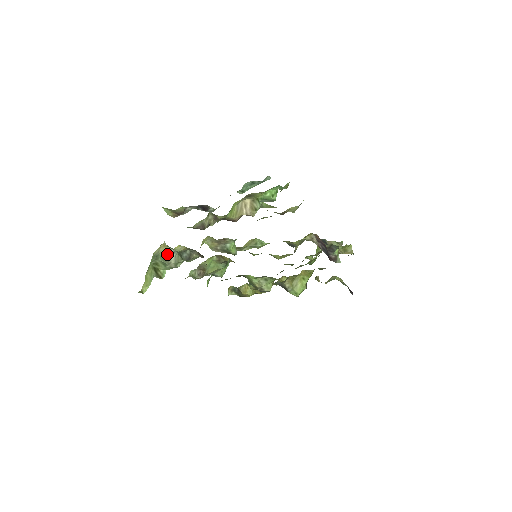
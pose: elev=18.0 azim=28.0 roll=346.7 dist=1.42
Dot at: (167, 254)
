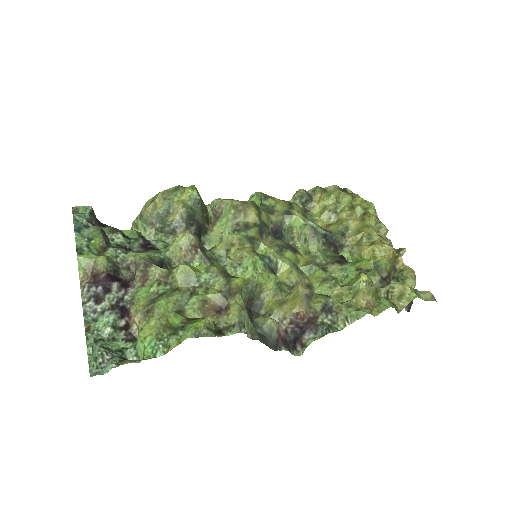
Dot at: (151, 219)
